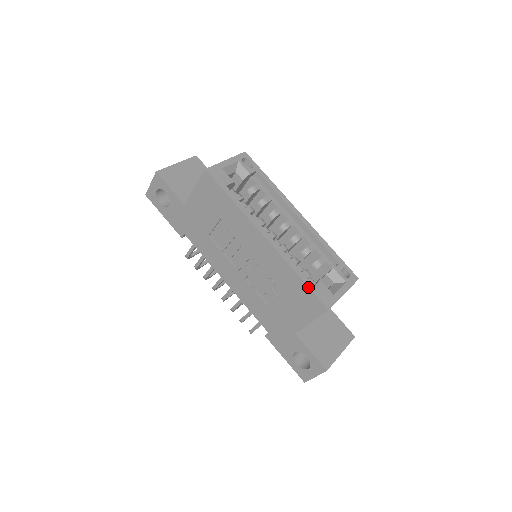
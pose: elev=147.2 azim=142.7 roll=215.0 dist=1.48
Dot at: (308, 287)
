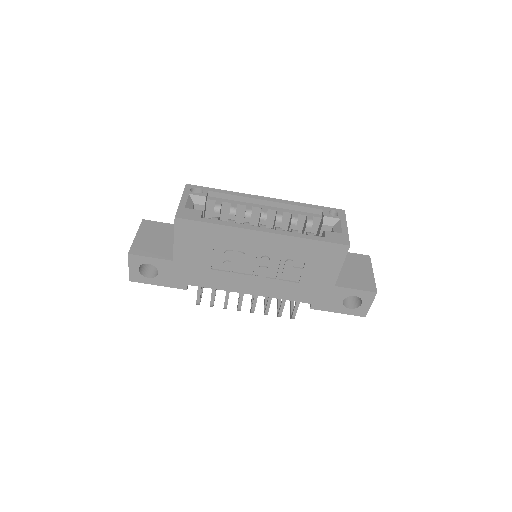
Dot at: (323, 241)
